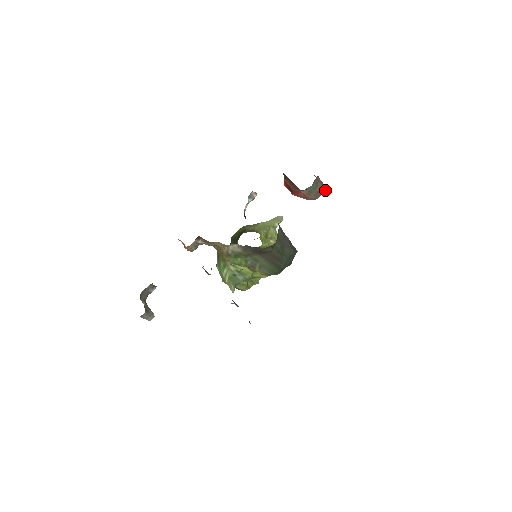
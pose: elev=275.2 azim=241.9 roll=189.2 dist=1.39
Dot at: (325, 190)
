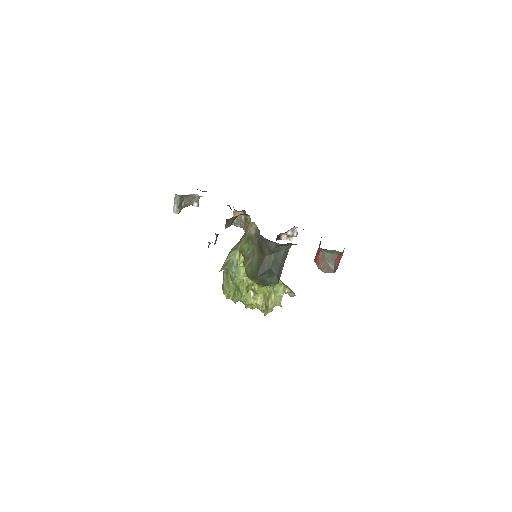
Dot at: (333, 272)
